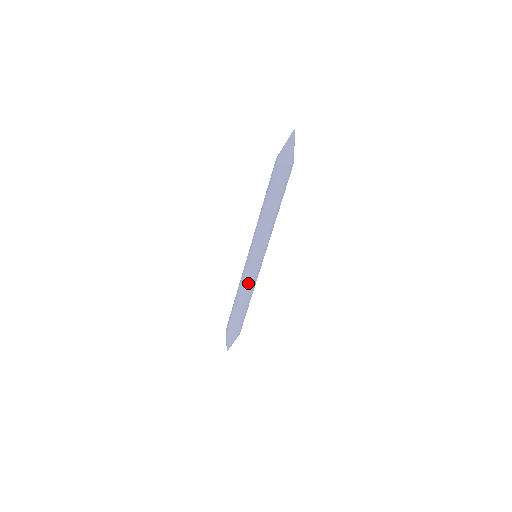
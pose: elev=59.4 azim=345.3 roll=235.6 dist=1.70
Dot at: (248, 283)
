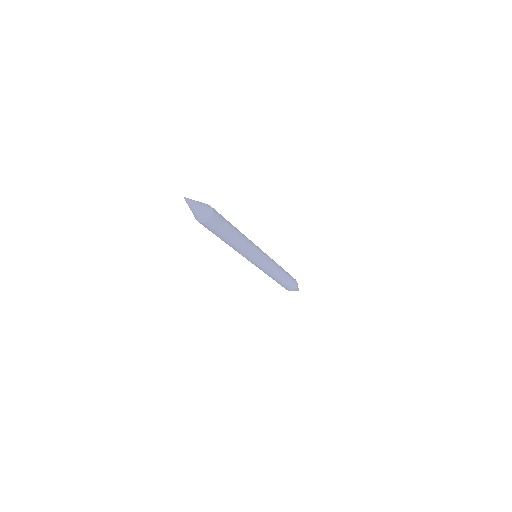
Dot at: (270, 271)
